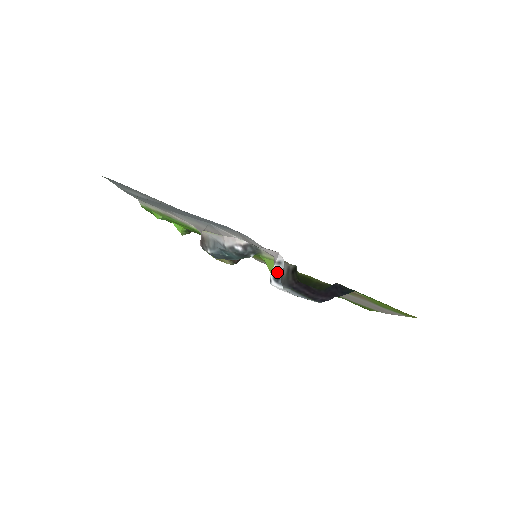
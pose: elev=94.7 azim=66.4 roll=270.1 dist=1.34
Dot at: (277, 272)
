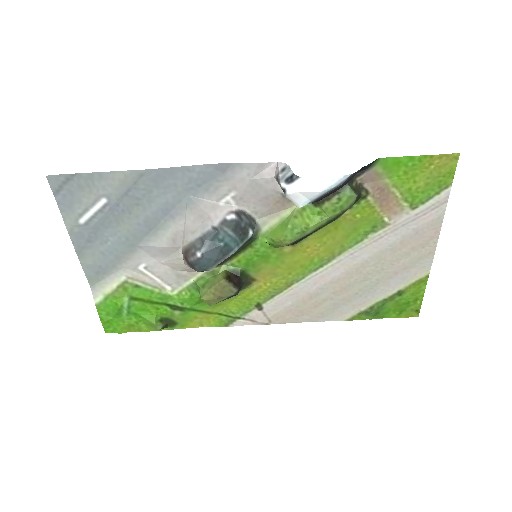
Dot at: (286, 175)
